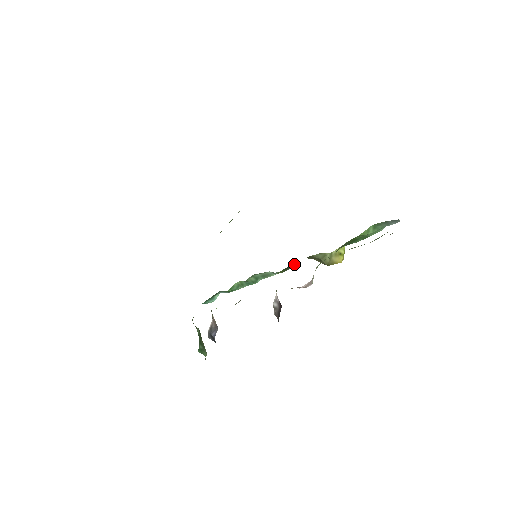
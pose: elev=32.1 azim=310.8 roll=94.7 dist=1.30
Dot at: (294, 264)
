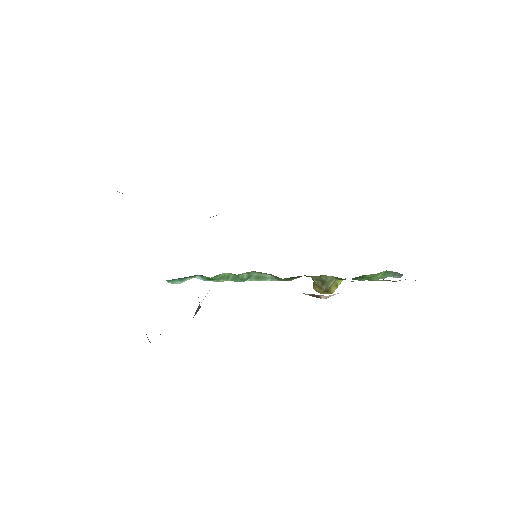
Dot at: (298, 277)
